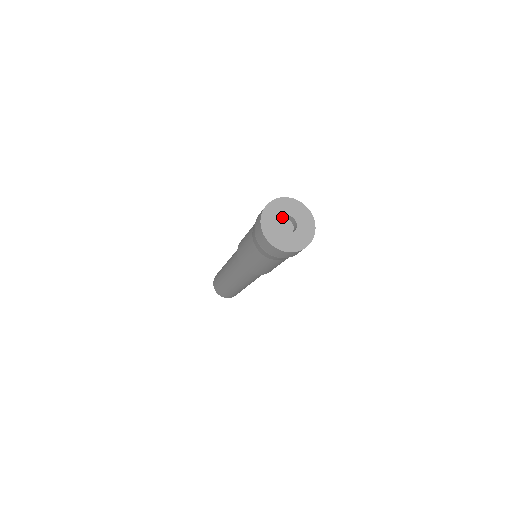
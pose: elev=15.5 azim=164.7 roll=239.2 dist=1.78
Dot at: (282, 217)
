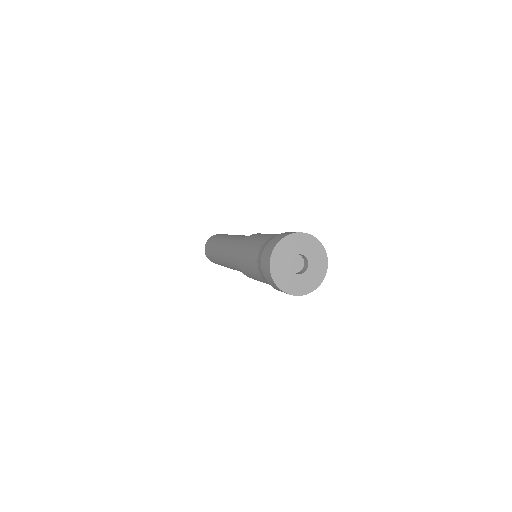
Dot at: occluded
